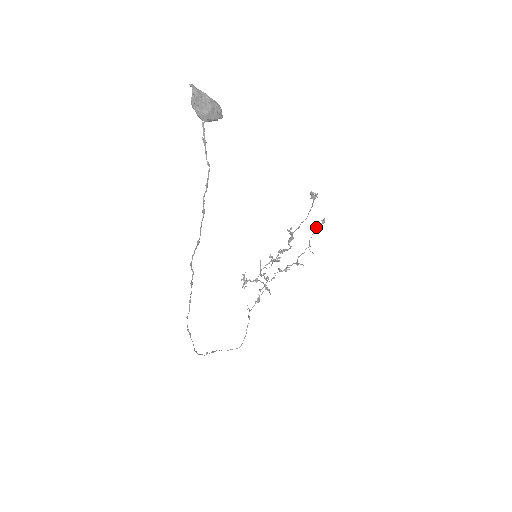
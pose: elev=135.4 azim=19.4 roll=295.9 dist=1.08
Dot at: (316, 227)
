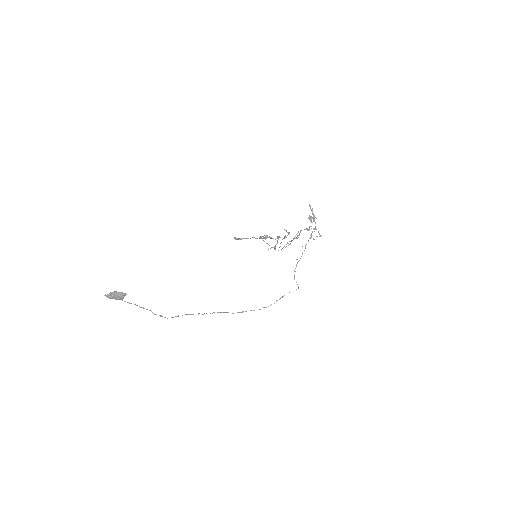
Dot at: occluded
